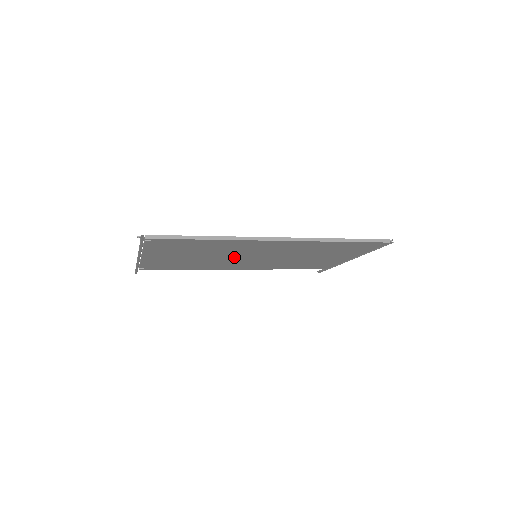
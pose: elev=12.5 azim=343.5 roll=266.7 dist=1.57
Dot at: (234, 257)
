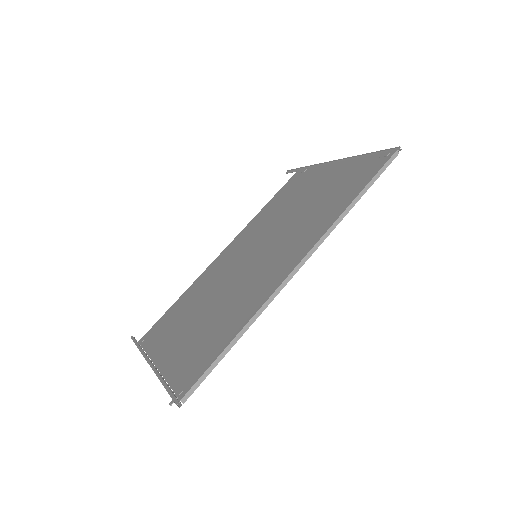
Dot at: occluded
